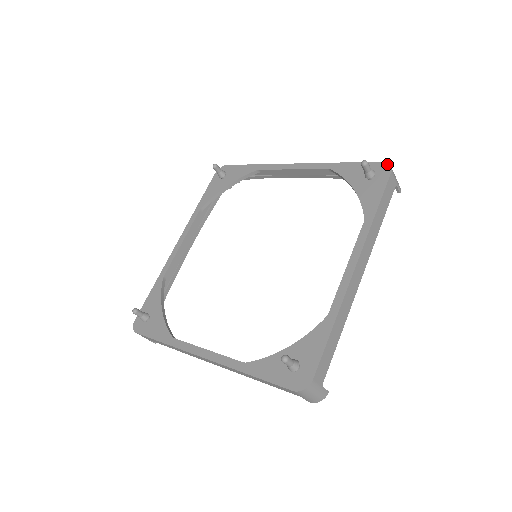
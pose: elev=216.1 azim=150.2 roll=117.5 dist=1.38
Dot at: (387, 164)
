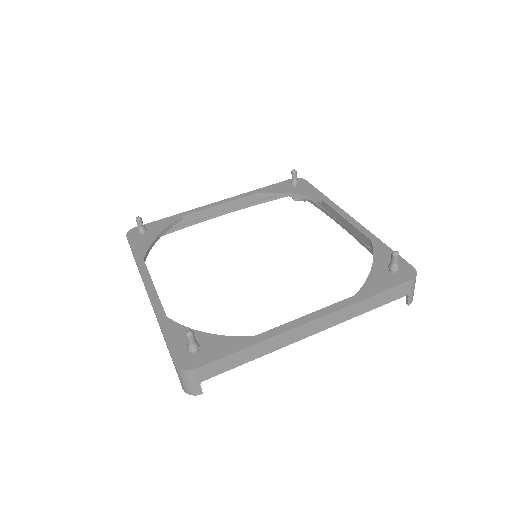
Dot at: (297, 178)
